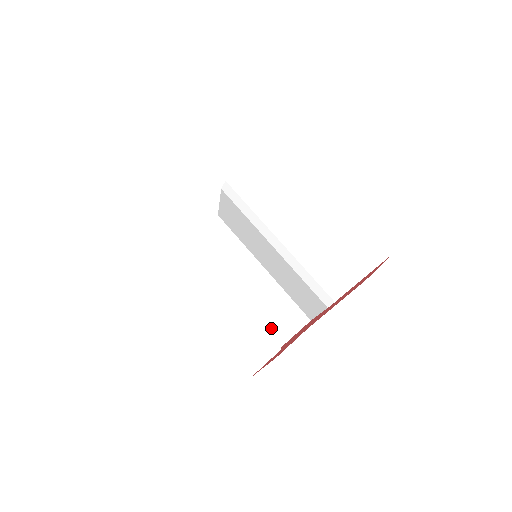
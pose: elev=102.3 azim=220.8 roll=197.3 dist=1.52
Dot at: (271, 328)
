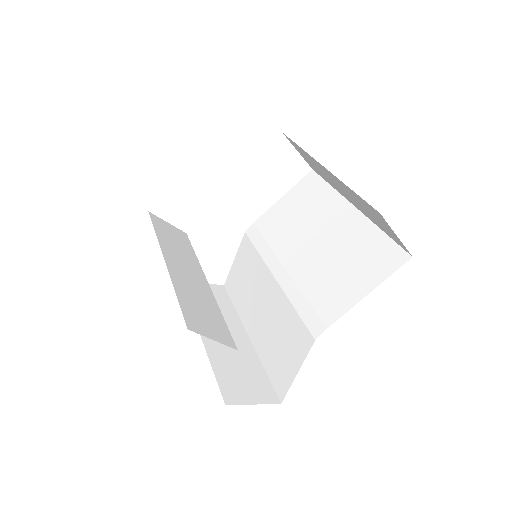
Dot at: (228, 382)
